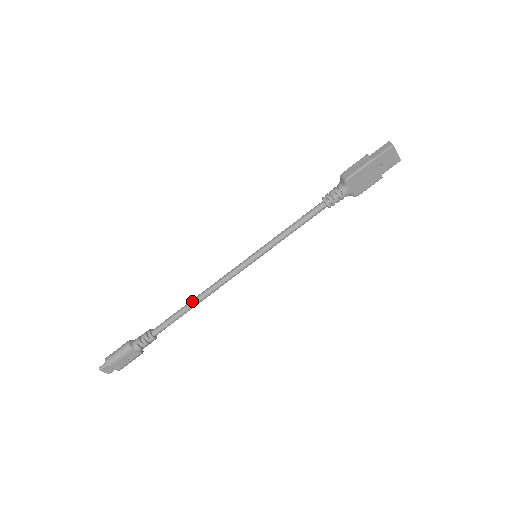
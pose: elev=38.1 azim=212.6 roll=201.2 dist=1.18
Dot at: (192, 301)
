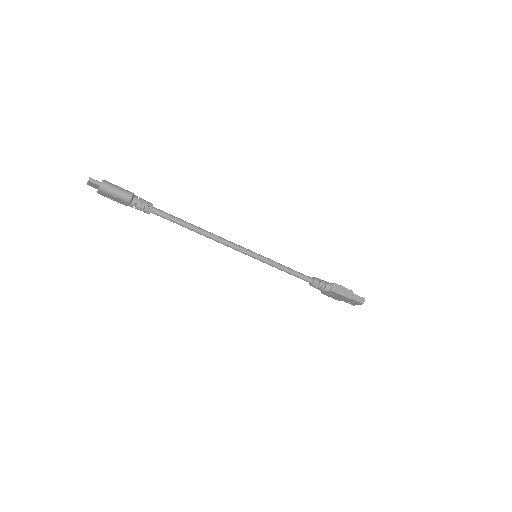
Dot at: (198, 229)
